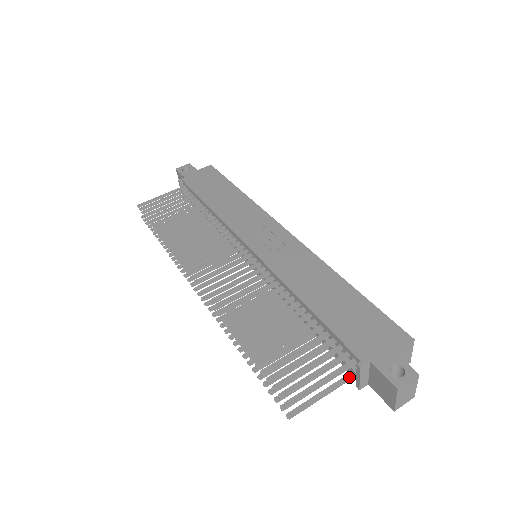
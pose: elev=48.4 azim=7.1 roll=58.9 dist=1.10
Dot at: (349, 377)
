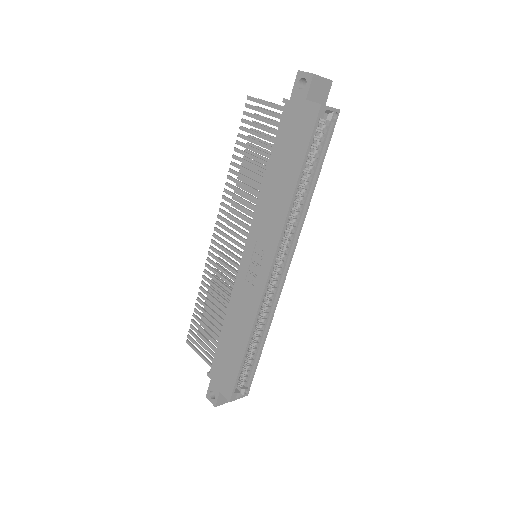
Dot at: occluded
